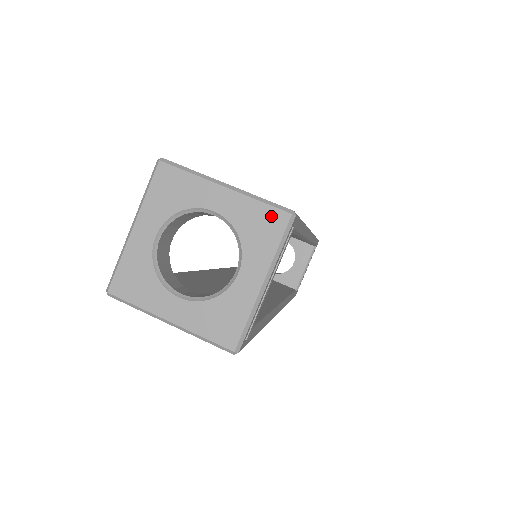
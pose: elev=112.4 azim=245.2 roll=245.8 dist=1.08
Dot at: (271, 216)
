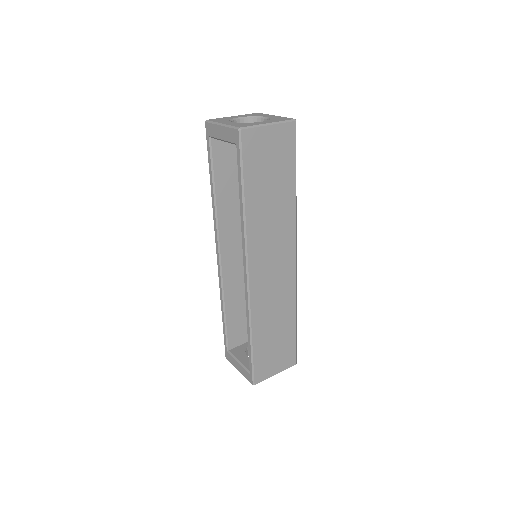
Dot at: (254, 114)
